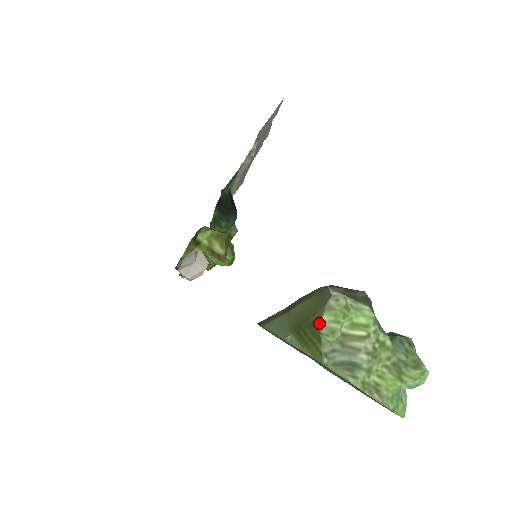
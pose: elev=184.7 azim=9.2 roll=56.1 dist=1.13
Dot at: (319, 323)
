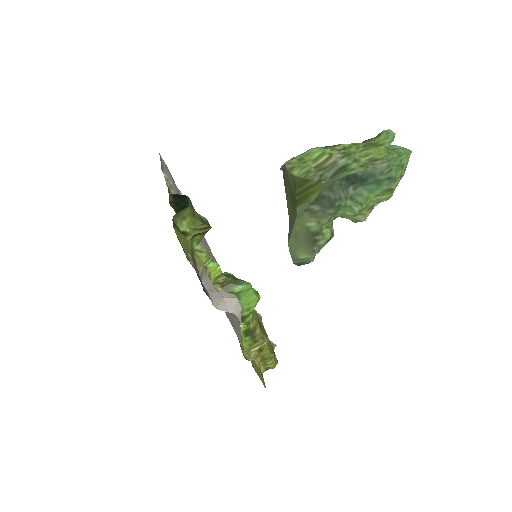
Dot at: (295, 177)
